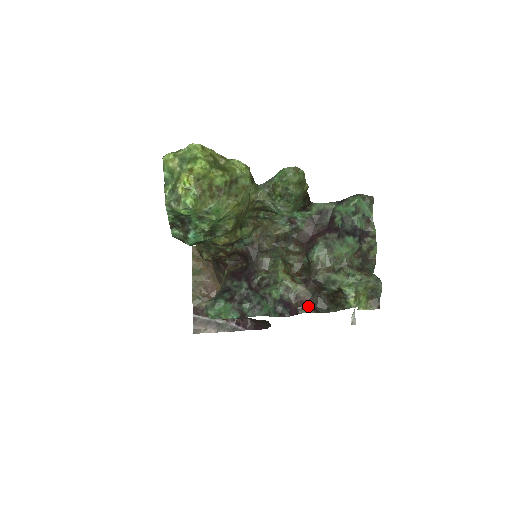
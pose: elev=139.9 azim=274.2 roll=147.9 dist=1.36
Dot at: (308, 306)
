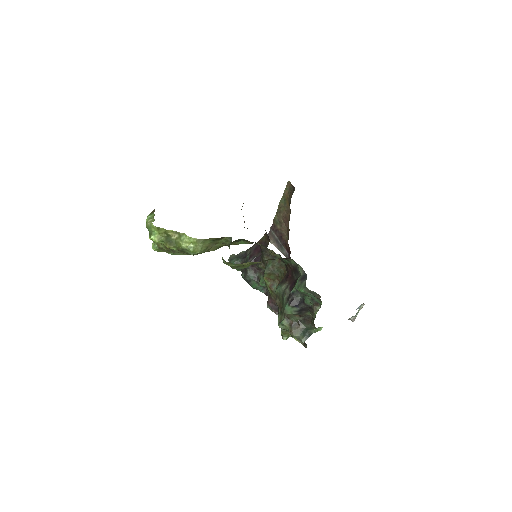
Dot at: (273, 306)
